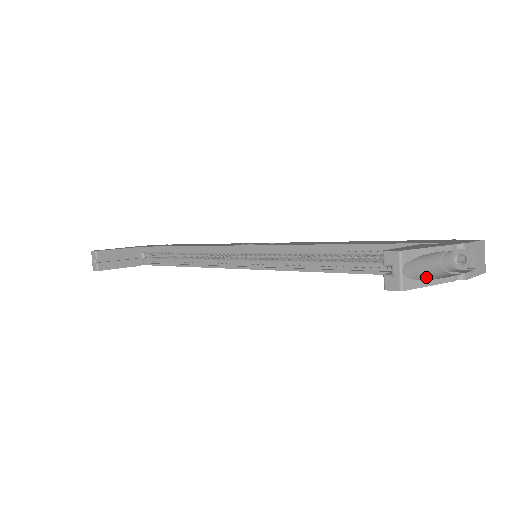
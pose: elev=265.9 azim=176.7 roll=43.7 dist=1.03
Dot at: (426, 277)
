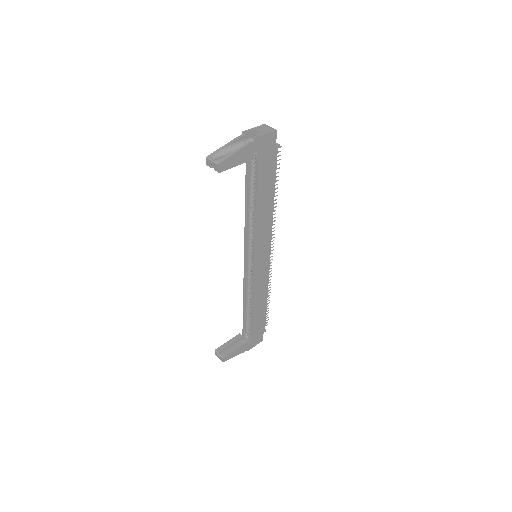
Dot at: (232, 154)
